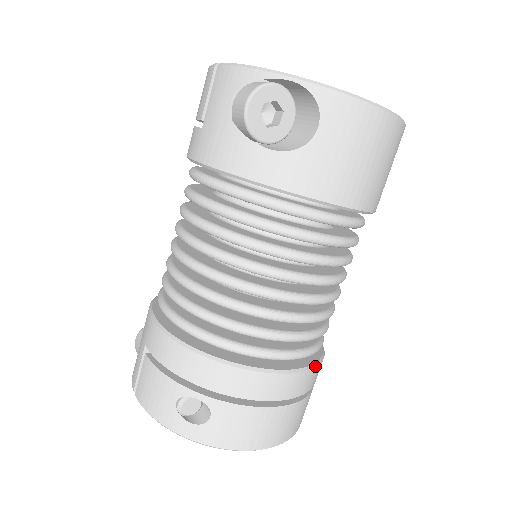
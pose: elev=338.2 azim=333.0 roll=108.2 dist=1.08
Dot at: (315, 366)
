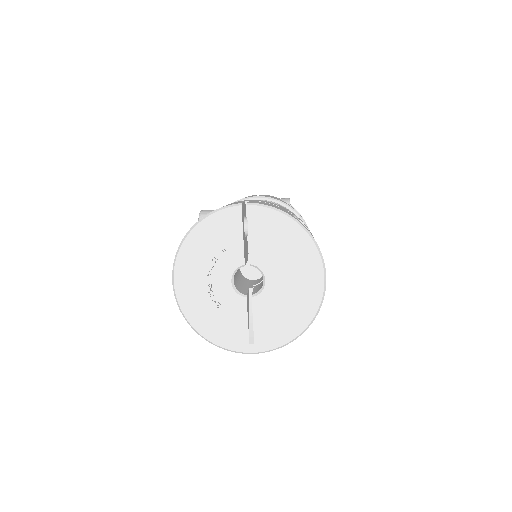
Dot at: occluded
